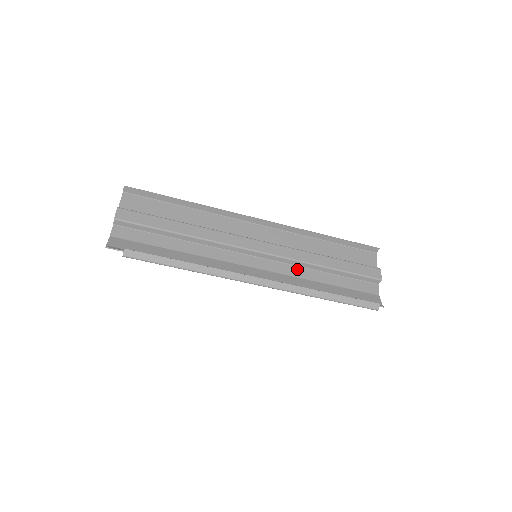
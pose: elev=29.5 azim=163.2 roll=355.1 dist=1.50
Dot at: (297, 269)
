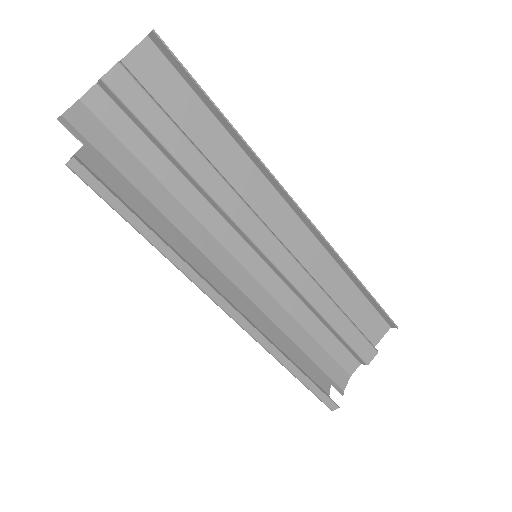
Dot at: (291, 297)
